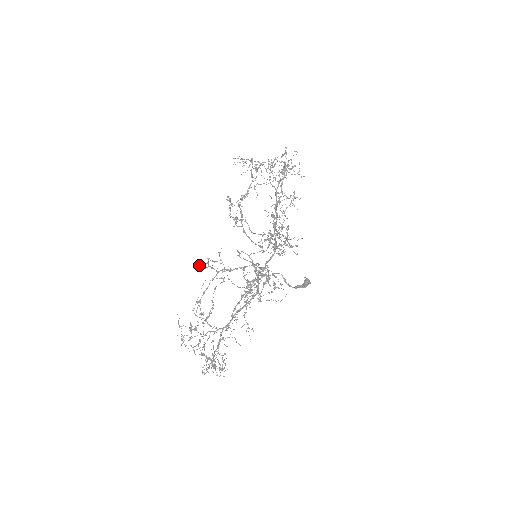
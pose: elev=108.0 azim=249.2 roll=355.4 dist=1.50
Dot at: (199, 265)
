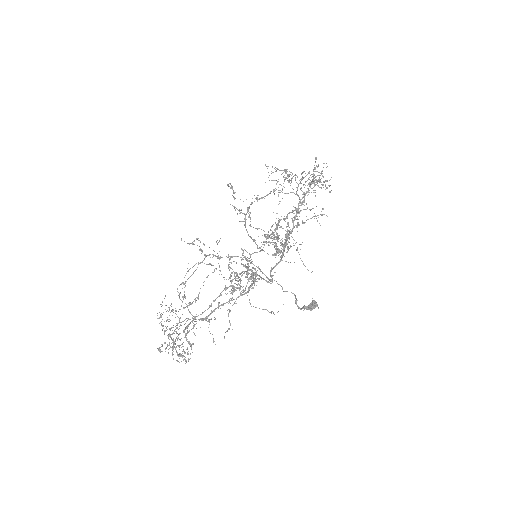
Dot at: (181, 238)
